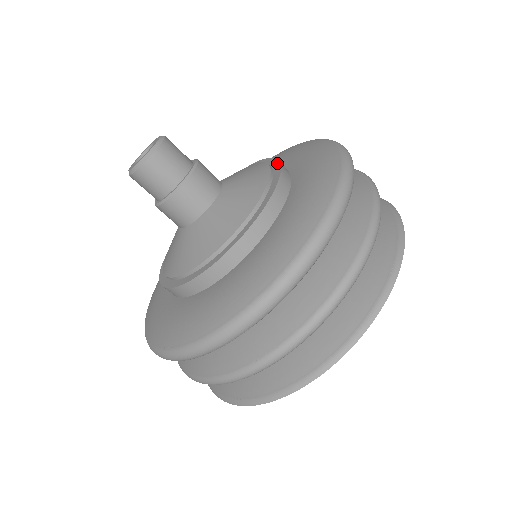
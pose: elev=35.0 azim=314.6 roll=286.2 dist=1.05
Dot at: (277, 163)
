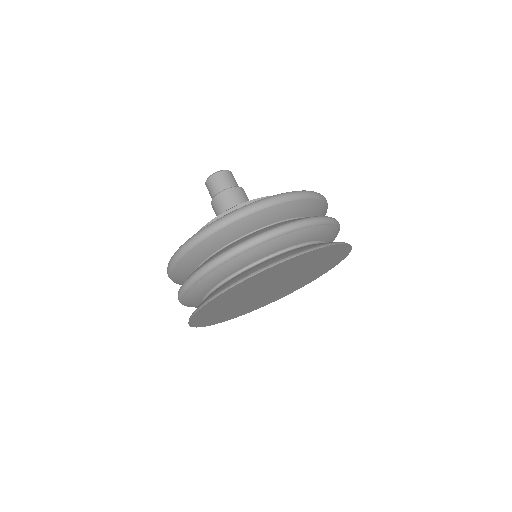
Dot at: (257, 199)
